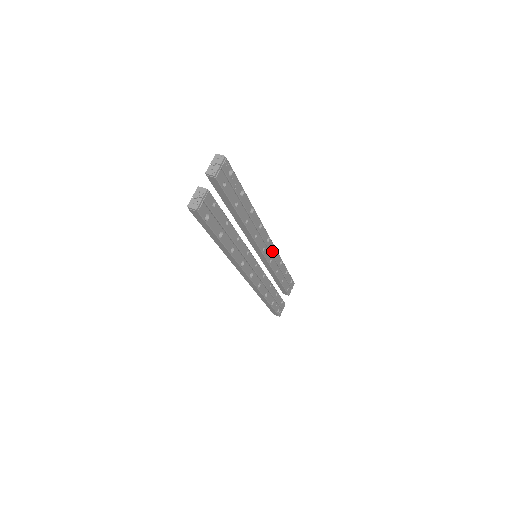
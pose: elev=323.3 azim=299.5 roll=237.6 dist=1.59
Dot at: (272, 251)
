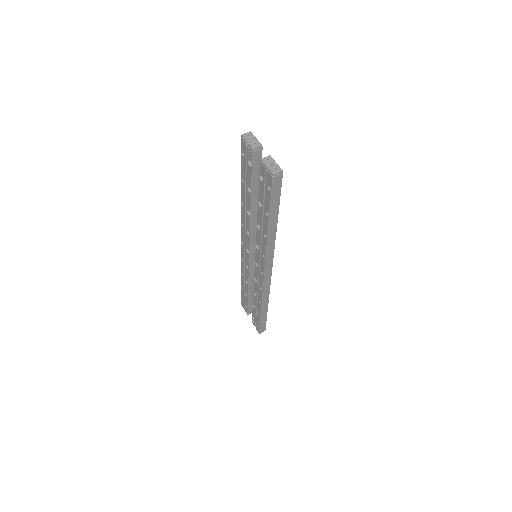
Dot at: occluded
